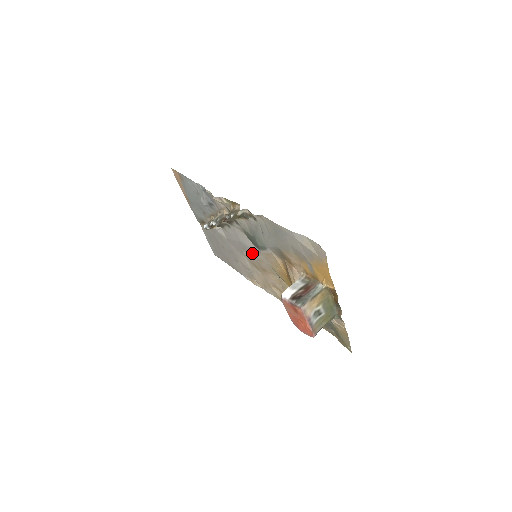
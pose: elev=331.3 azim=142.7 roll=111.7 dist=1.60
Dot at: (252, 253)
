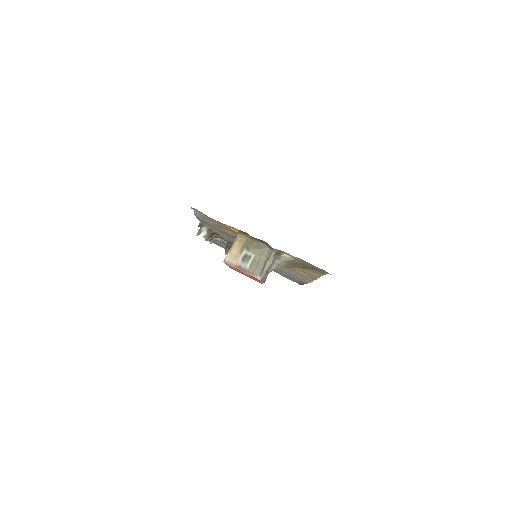
Dot at: occluded
